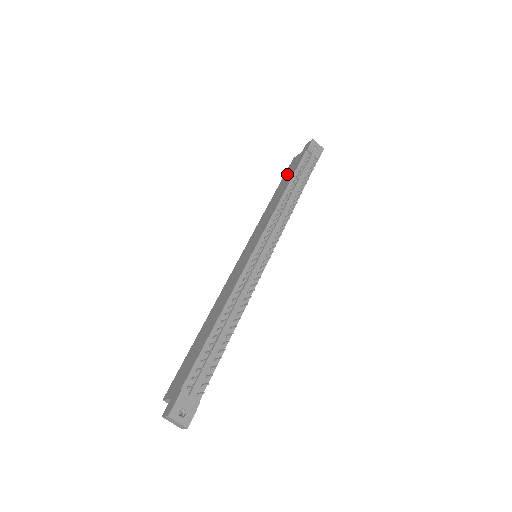
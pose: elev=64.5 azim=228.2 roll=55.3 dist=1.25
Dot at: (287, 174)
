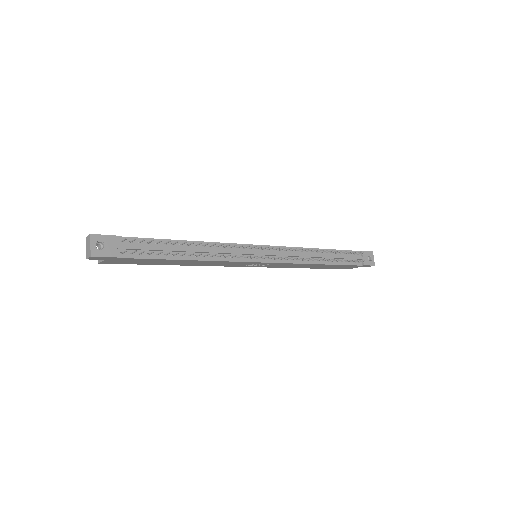
Dot at: occluded
